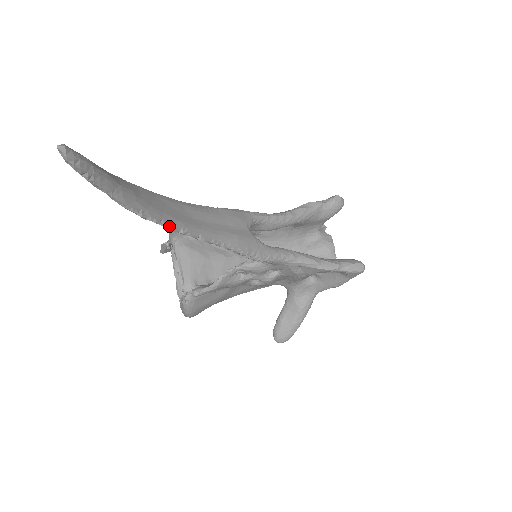
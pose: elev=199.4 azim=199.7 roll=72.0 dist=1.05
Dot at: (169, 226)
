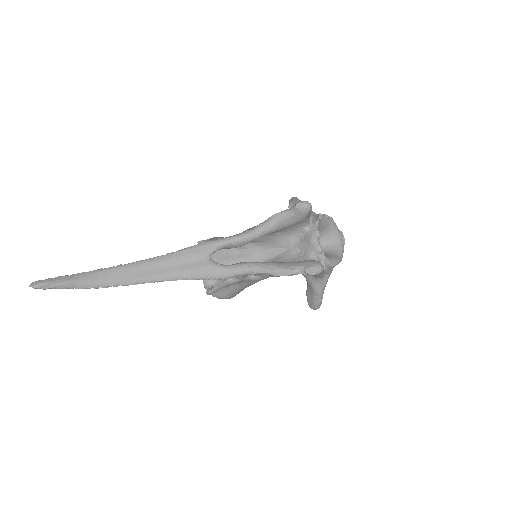
Dot at: (126, 285)
